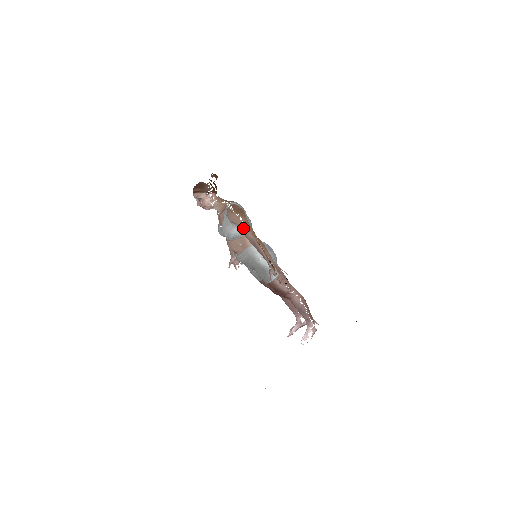
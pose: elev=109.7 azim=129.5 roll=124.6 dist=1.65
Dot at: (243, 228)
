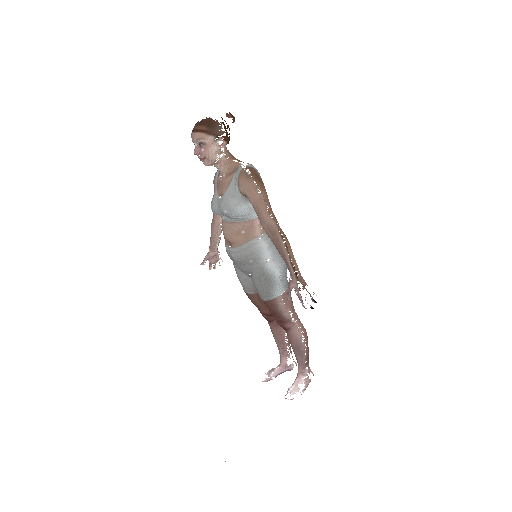
Dot at: (260, 206)
